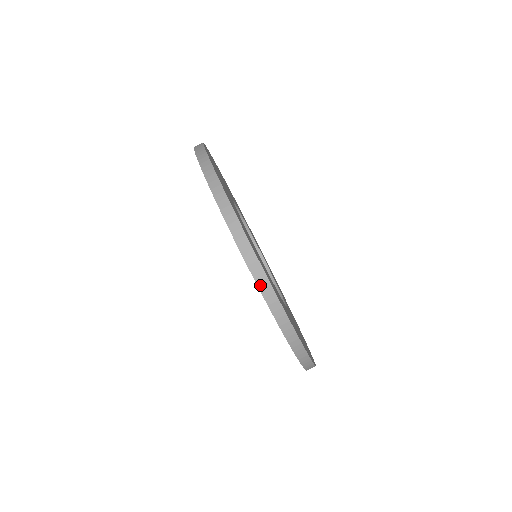
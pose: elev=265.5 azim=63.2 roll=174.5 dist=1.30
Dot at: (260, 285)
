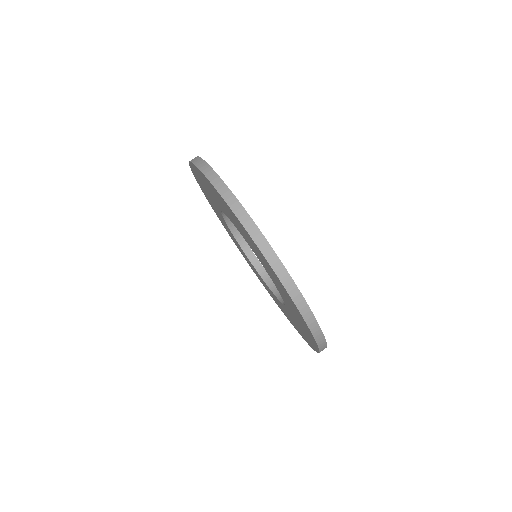
Dot at: (299, 307)
